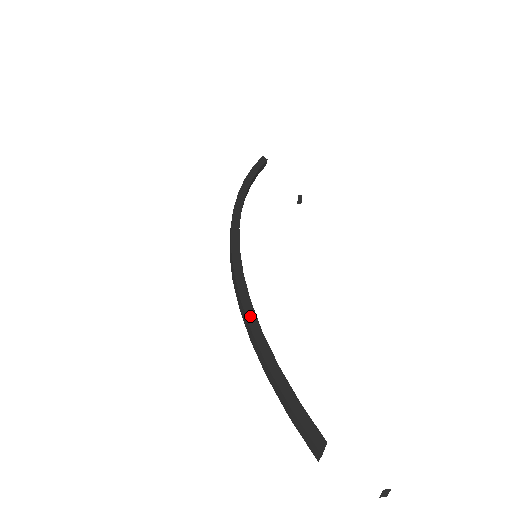
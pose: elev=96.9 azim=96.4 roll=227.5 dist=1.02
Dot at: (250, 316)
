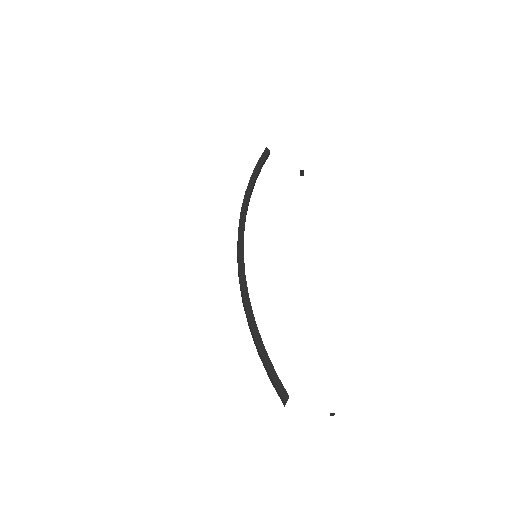
Dot at: (248, 312)
